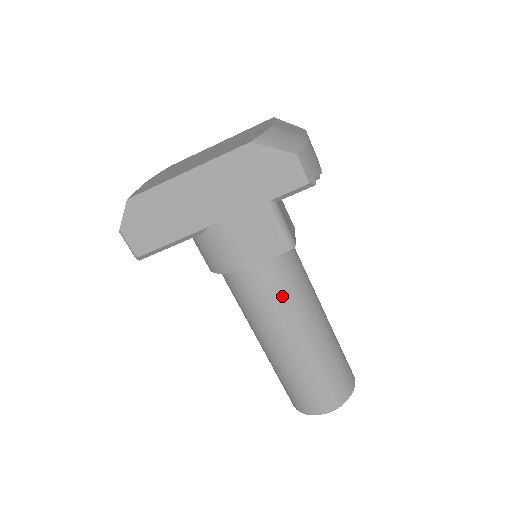
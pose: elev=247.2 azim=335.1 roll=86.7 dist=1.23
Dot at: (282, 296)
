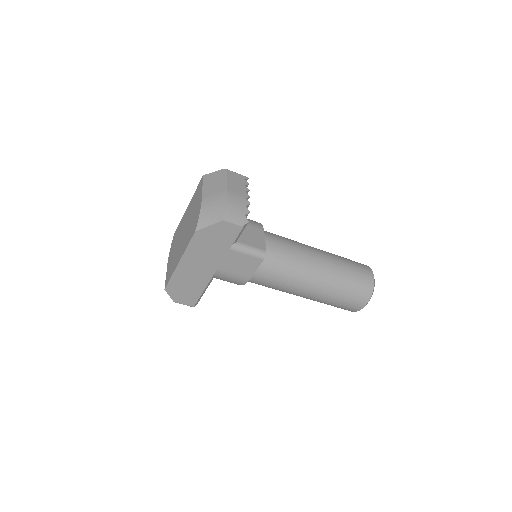
Dot at: (284, 275)
